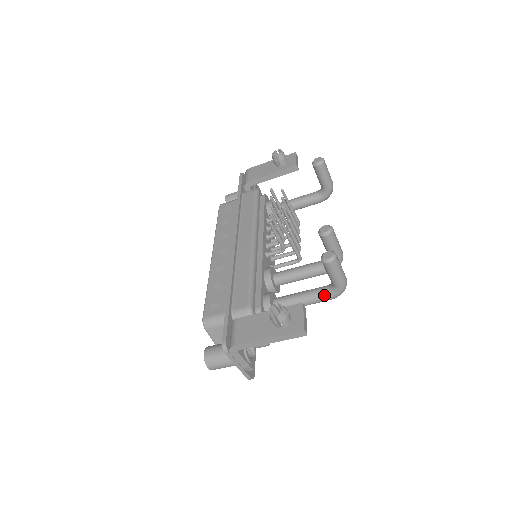
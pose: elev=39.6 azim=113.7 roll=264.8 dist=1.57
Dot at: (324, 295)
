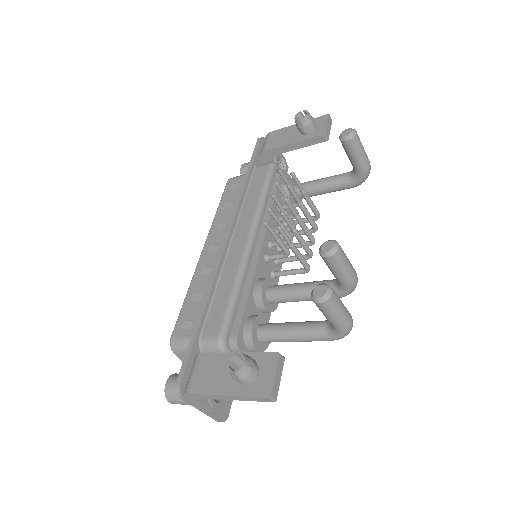
Dot at: (321, 335)
